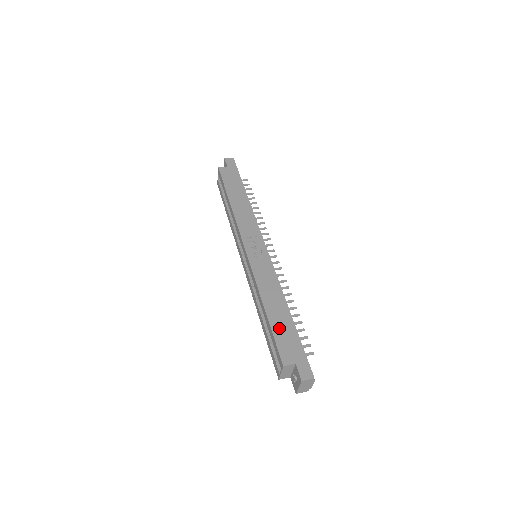
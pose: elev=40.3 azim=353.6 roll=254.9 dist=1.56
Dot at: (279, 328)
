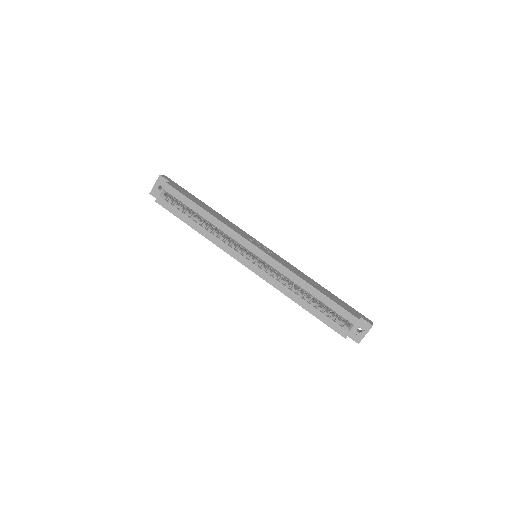
Dot at: (332, 298)
